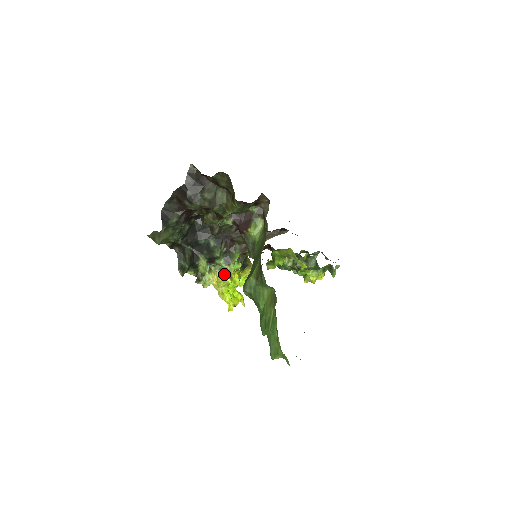
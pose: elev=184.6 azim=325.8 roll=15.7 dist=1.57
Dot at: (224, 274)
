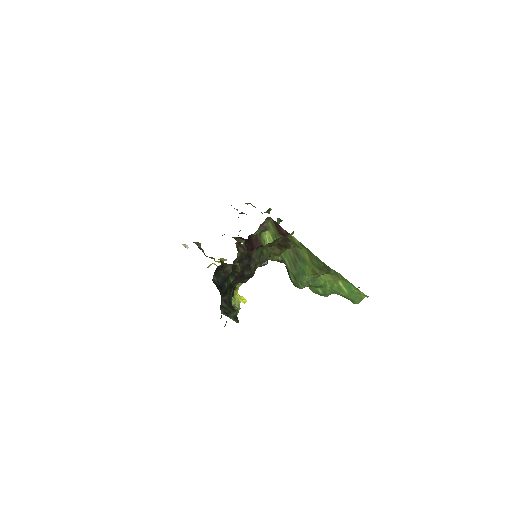
Dot at: occluded
